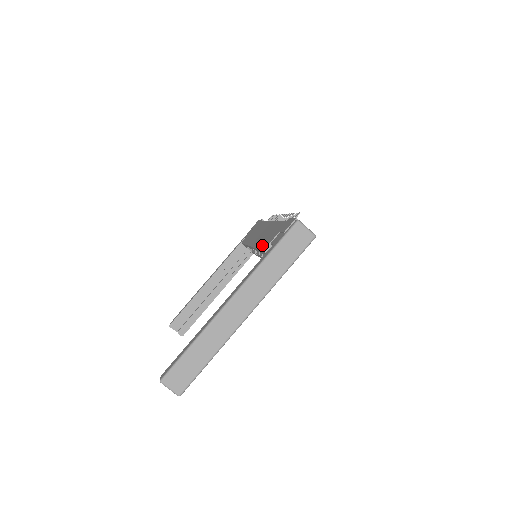
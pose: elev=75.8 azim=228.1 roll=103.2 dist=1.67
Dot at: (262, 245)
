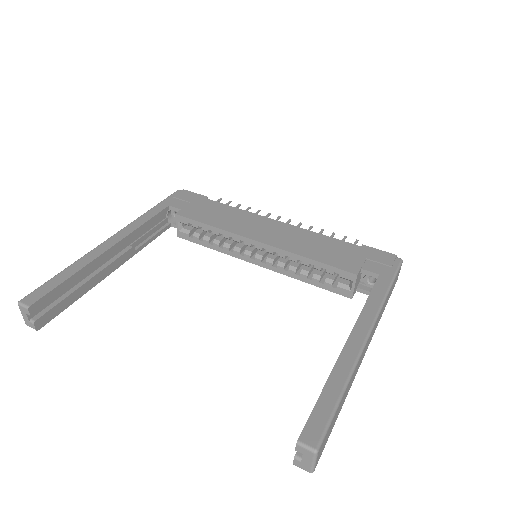
Dot at: (332, 261)
